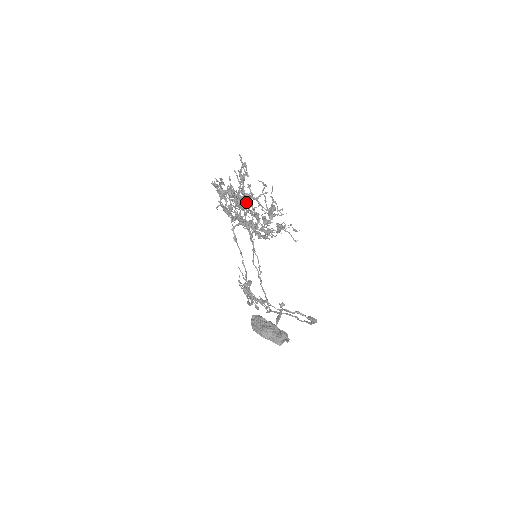
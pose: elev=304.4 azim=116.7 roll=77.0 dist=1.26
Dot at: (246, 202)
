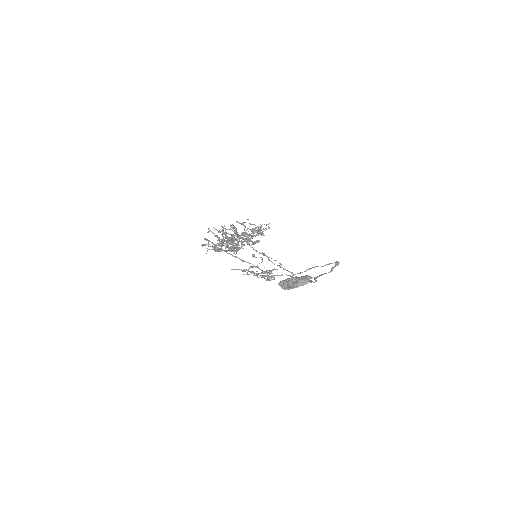
Dot at: occluded
